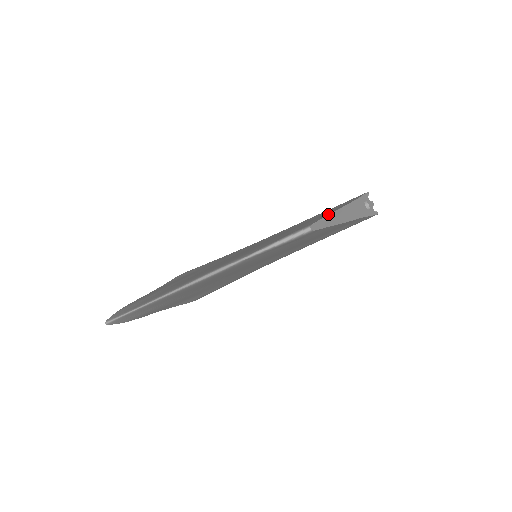
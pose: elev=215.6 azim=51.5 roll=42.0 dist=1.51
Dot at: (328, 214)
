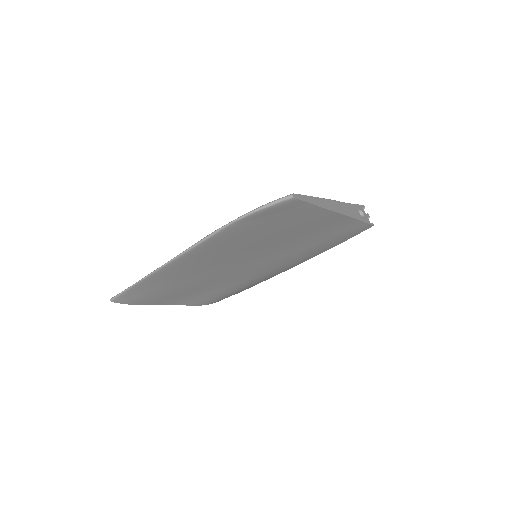
Dot at: (314, 197)
